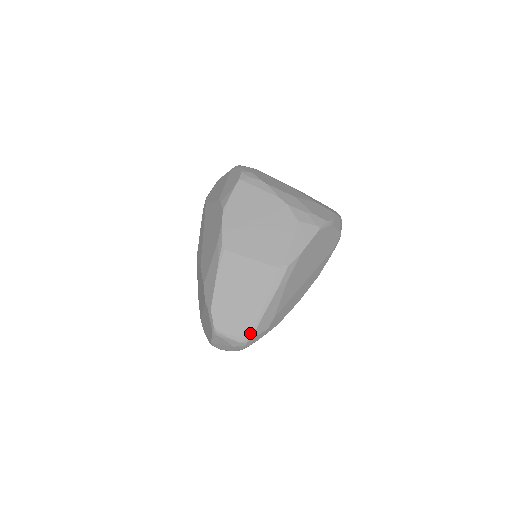
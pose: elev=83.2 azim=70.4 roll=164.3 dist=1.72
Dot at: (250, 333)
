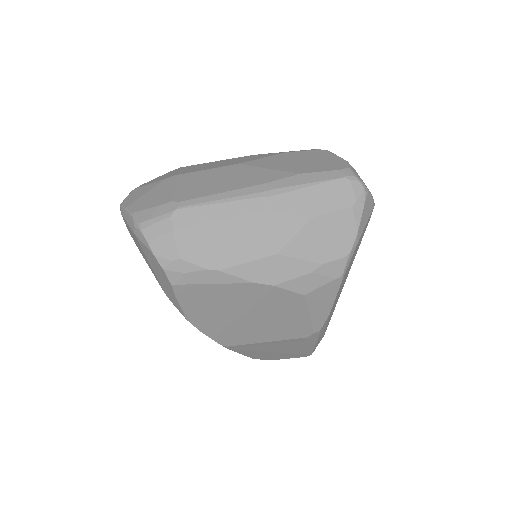
Dot at: occluded
